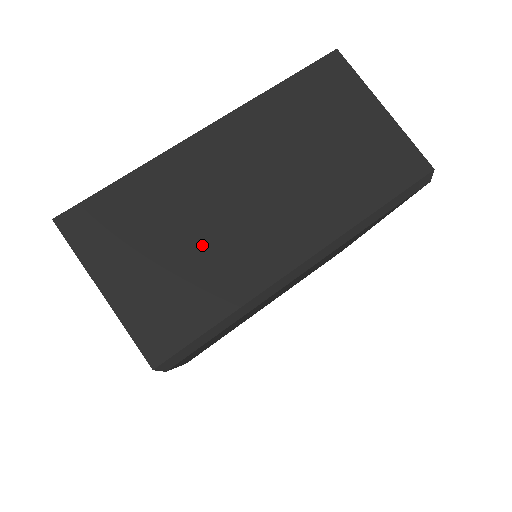
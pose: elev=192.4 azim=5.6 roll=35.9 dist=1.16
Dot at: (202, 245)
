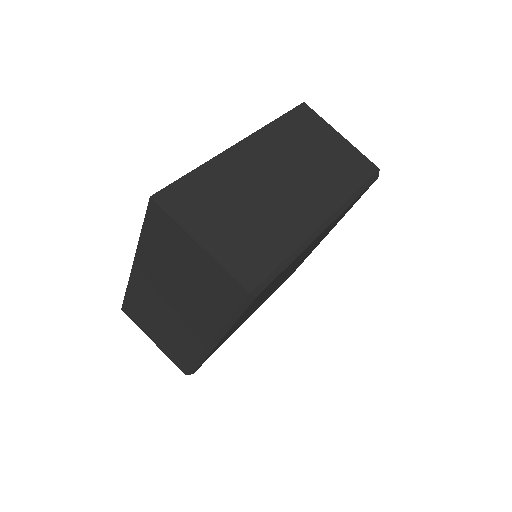
Dot at: (259, 212)
